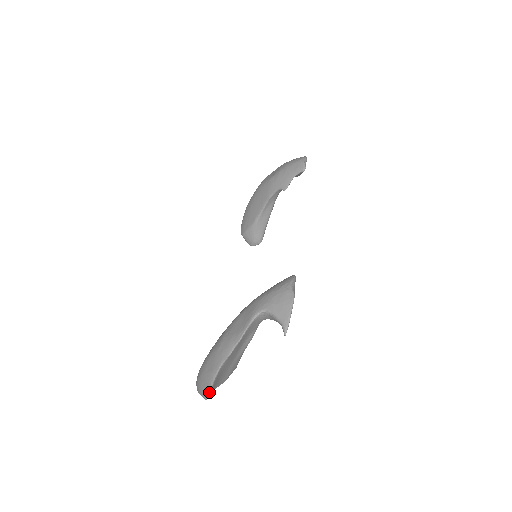
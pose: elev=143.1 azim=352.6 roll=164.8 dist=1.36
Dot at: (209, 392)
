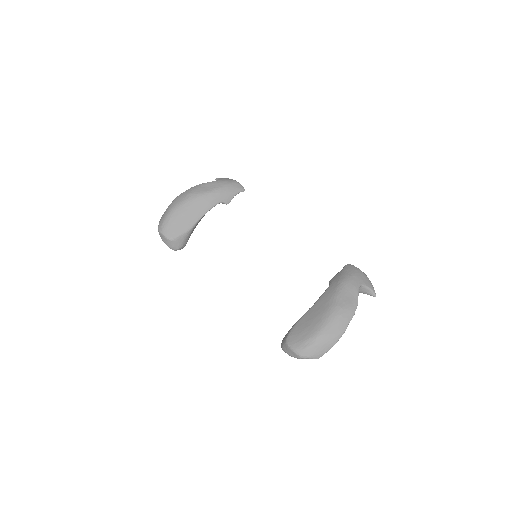
Dot at: (329, 349)
